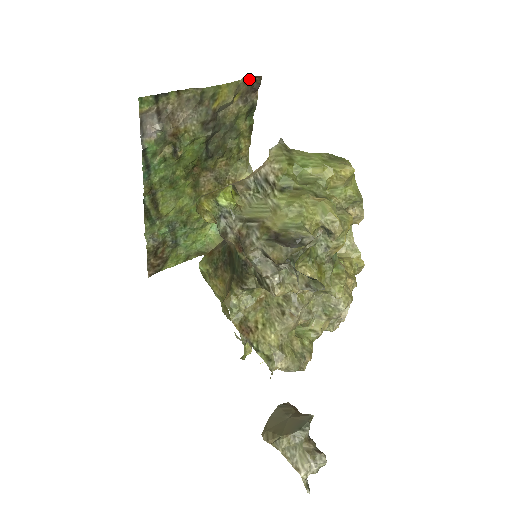
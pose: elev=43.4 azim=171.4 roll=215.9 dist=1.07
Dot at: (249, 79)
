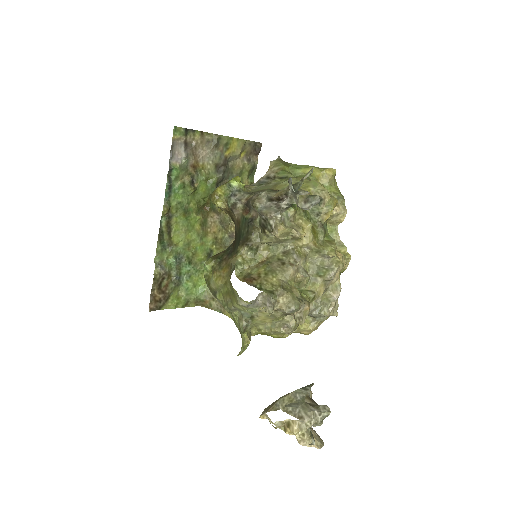
Dot at: (253, 142)
